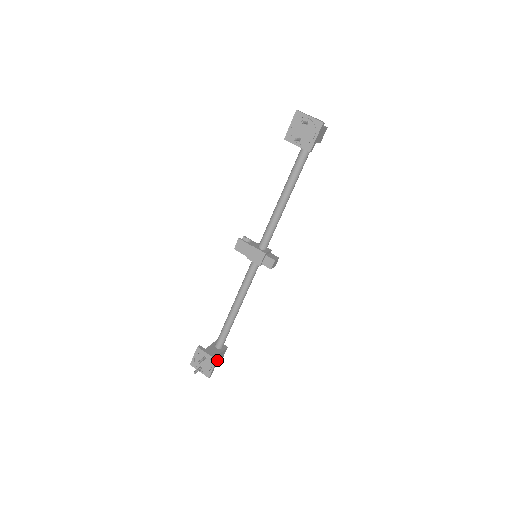
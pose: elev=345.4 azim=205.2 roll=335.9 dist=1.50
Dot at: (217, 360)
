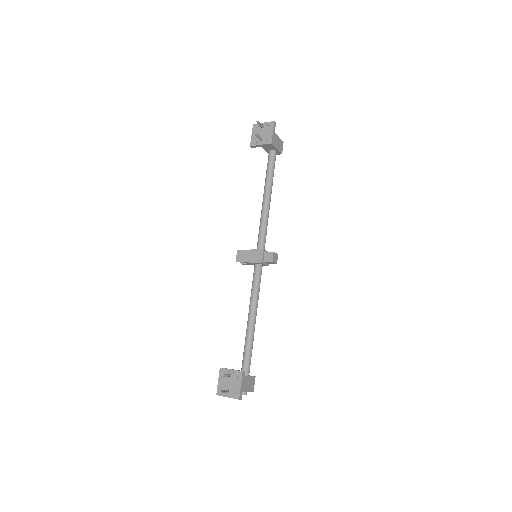
Dot at: (243, 373)
